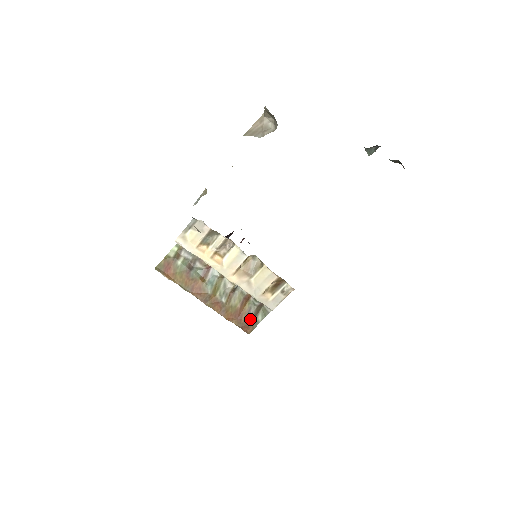
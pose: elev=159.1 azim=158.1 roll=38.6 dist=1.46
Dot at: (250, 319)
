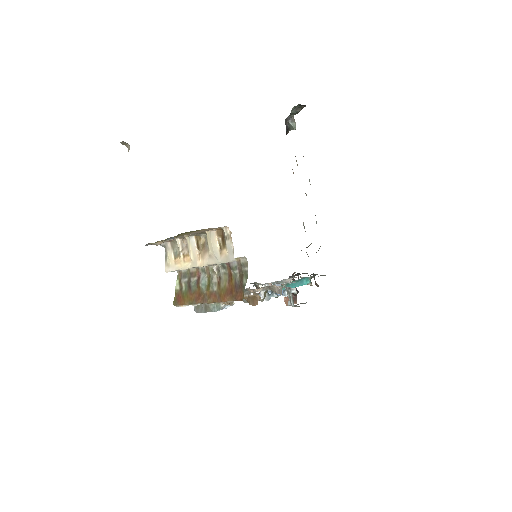
Dot at: (238, 288)
